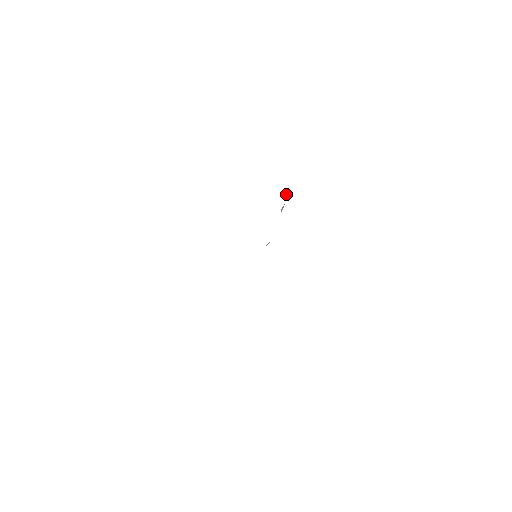
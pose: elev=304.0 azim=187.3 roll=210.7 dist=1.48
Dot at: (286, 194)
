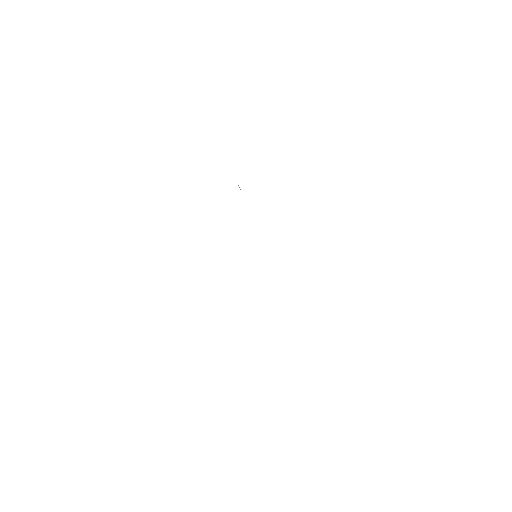
Dot at: (240, 189)
